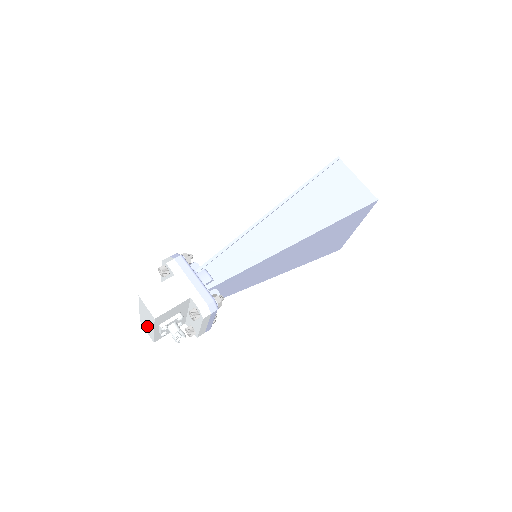
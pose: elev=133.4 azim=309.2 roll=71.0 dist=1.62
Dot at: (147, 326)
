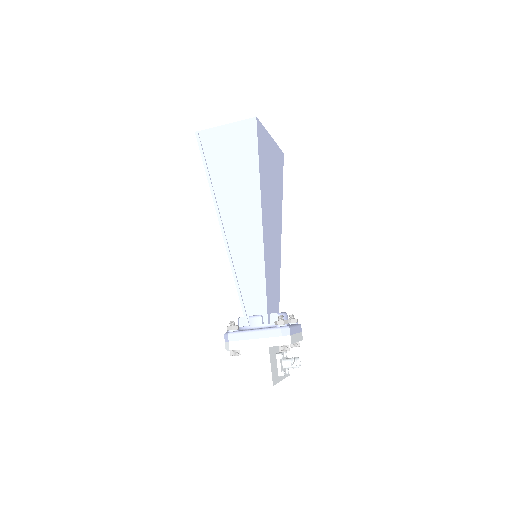
Dot at: occluded
